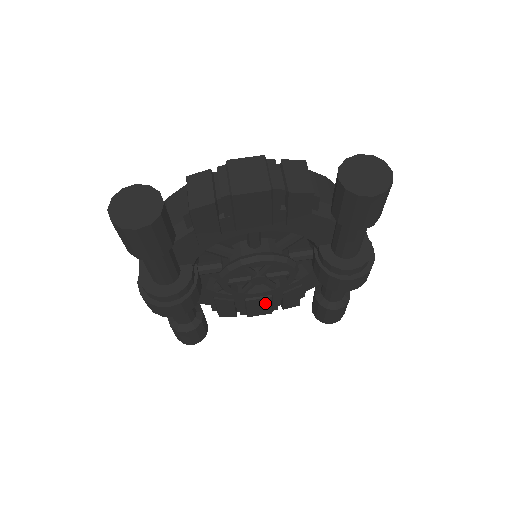
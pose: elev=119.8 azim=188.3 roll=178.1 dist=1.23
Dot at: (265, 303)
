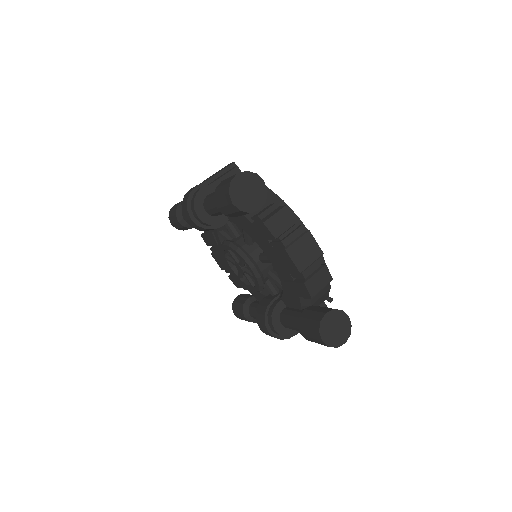
Dot at: (227, 265)
